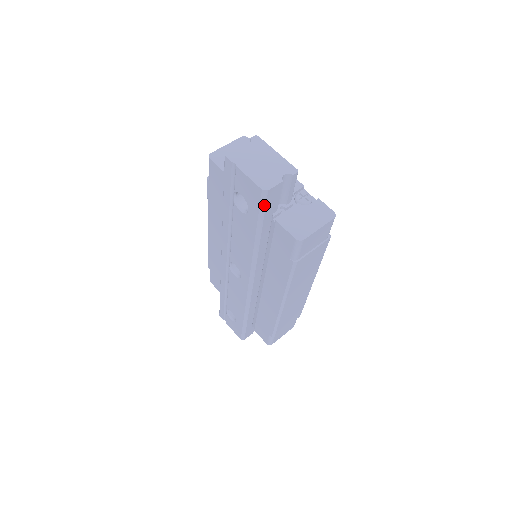
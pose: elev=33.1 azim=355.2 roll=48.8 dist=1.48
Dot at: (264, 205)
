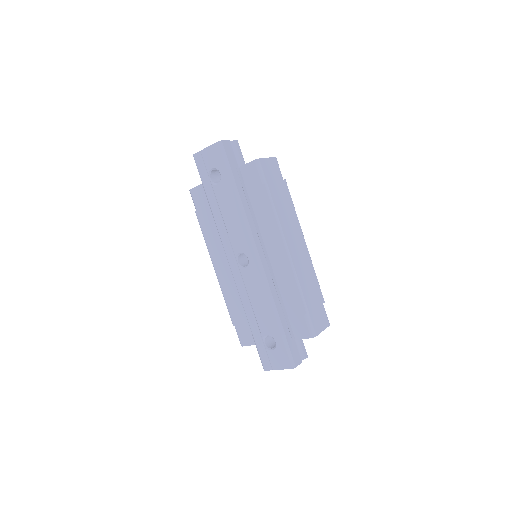
Dot at: (225, 155)
